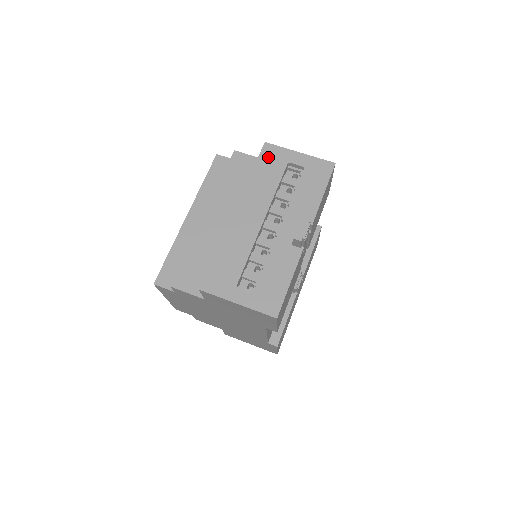
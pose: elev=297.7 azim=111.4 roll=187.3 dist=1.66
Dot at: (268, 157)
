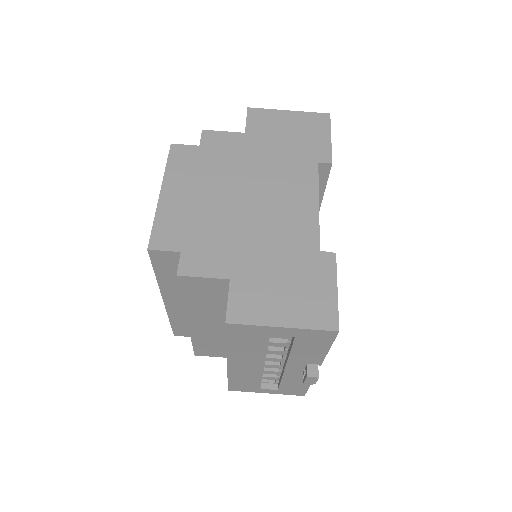
Dot at: (239, 334)
